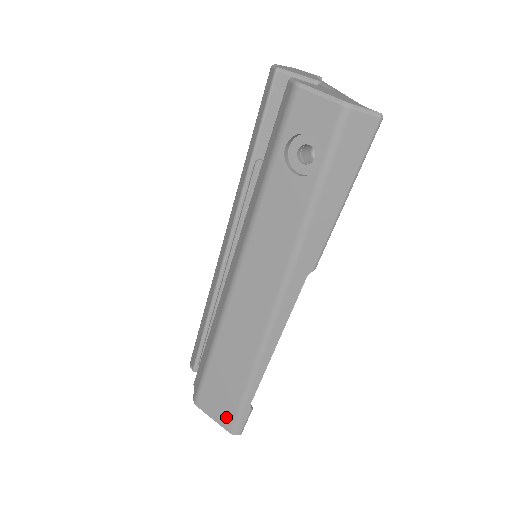
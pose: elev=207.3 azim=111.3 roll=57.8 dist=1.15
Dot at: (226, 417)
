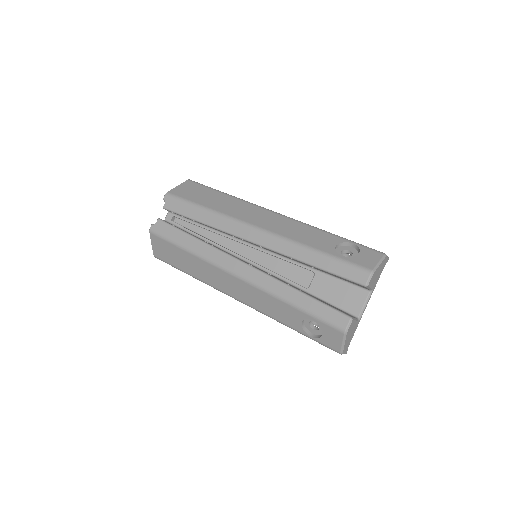
Dot at: (160, 255)
